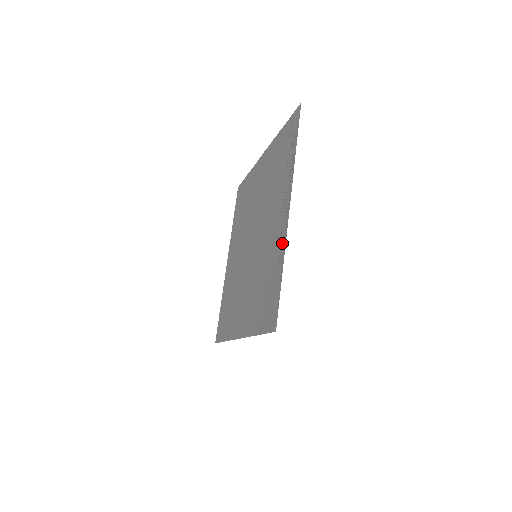
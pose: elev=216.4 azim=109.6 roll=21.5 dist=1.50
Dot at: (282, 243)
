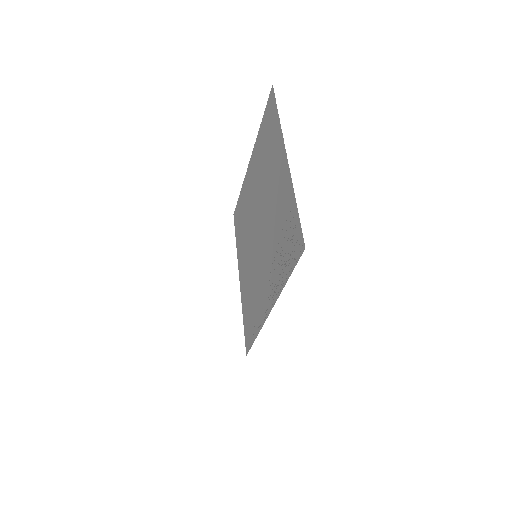
Dot at: (261, 319)
